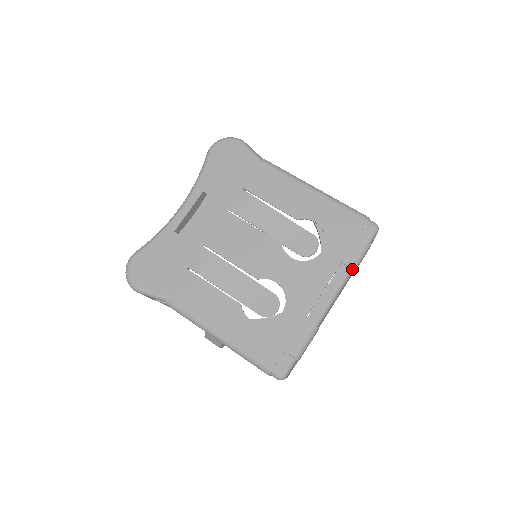
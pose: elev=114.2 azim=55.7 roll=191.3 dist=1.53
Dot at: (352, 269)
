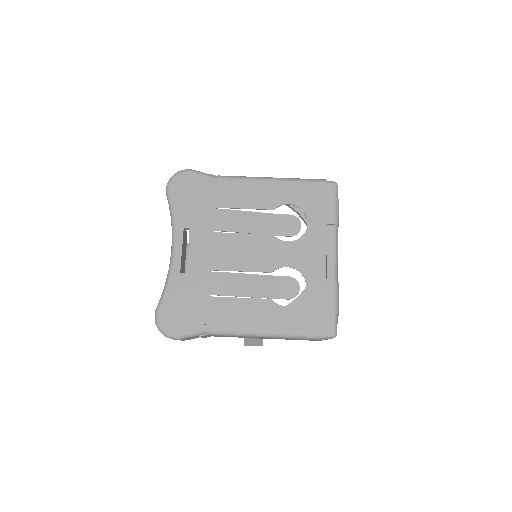
Dot at: (337, 225)
